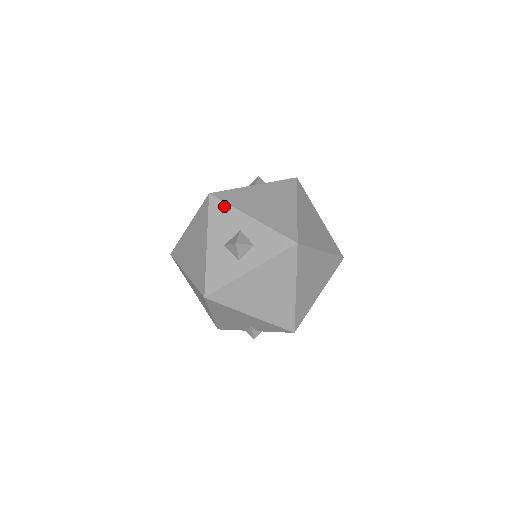
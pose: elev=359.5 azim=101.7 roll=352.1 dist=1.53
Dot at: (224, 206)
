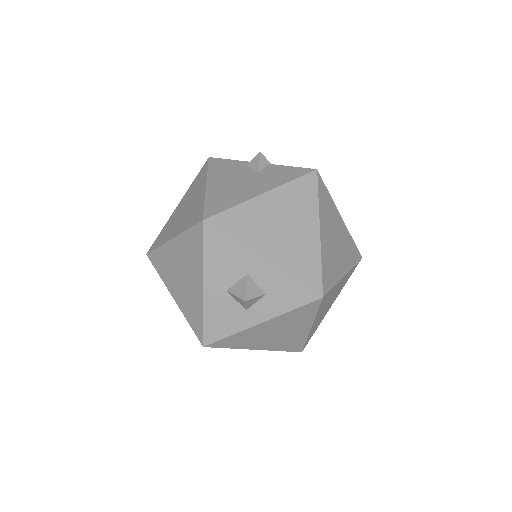
Dot at: (225, 240)
